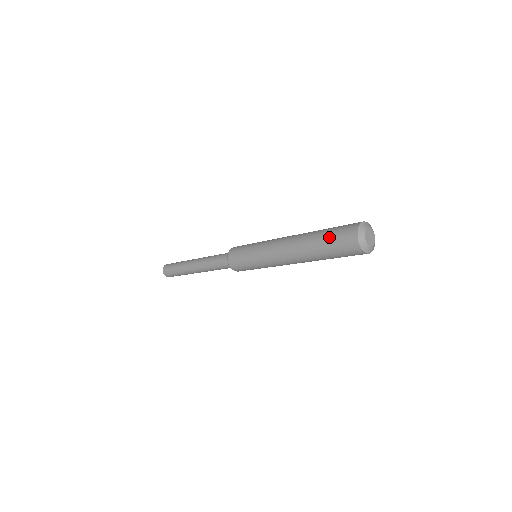
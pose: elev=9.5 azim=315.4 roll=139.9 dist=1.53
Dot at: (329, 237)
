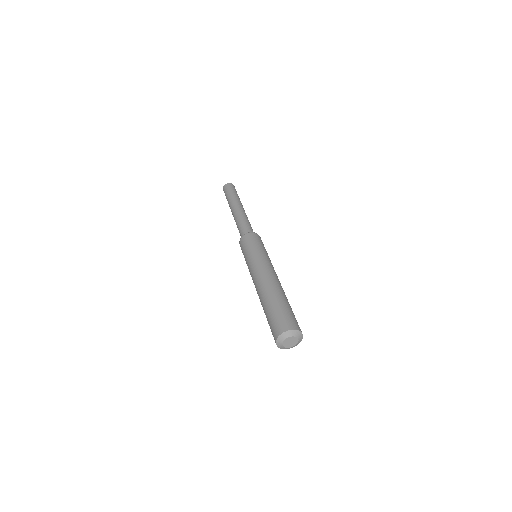
Dot at: occluded
